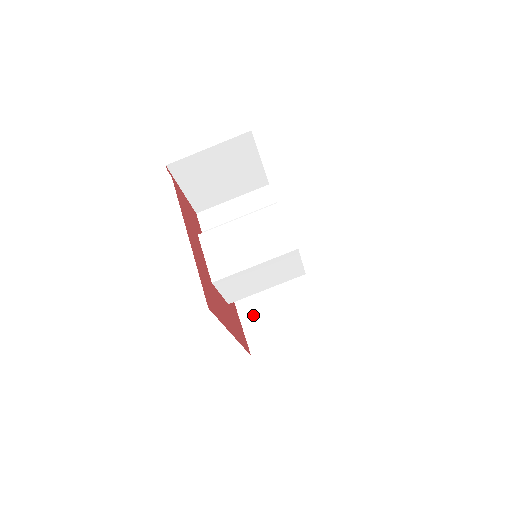
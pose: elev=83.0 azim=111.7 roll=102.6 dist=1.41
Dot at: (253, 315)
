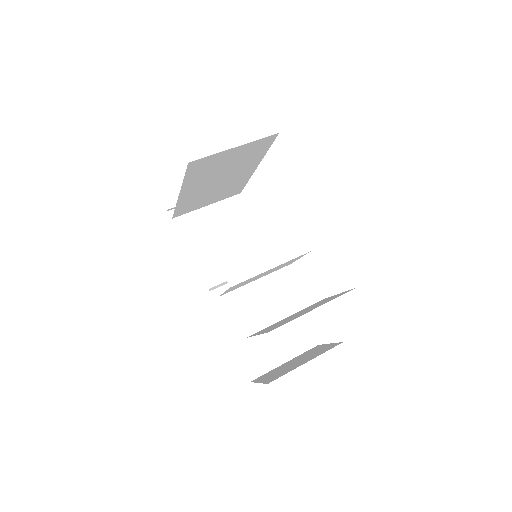
Dot at: occluded
